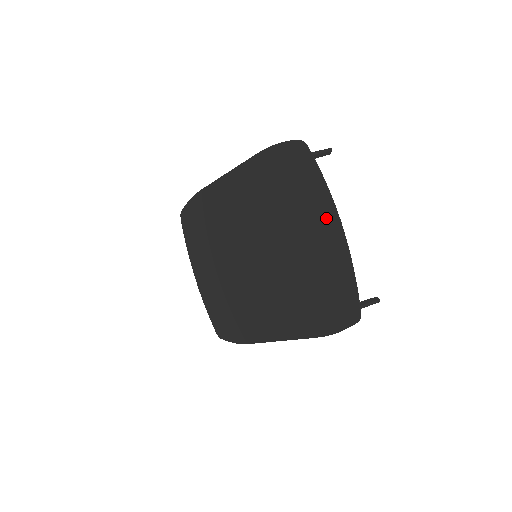
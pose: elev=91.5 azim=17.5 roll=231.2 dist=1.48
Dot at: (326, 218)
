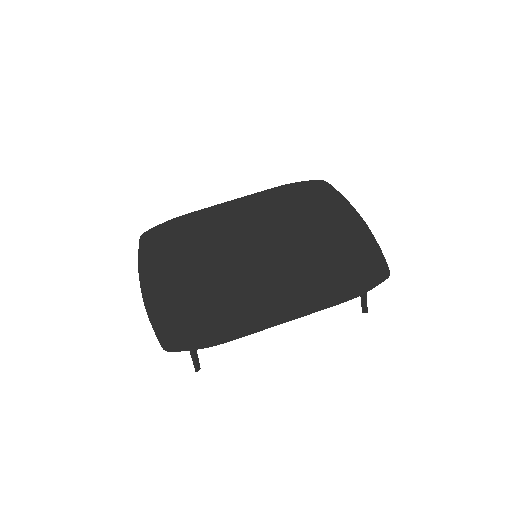
Dot at: (347, 216)
